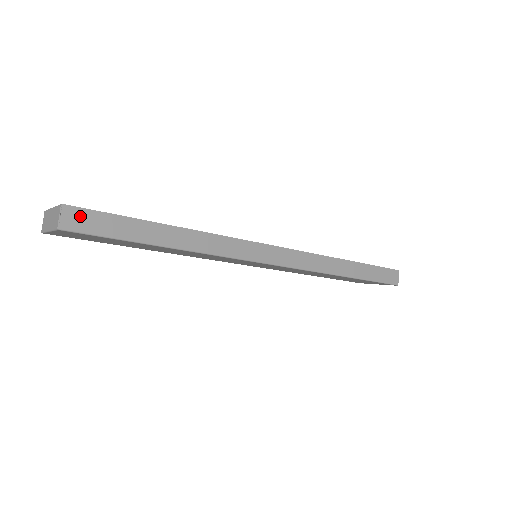
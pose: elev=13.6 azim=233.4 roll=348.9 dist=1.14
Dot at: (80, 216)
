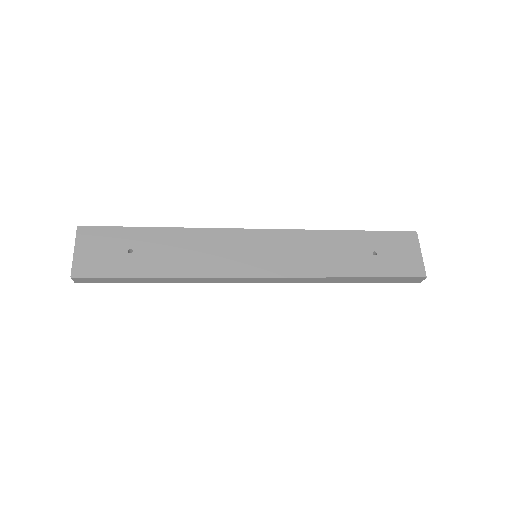
Dot at: (85, 279)
